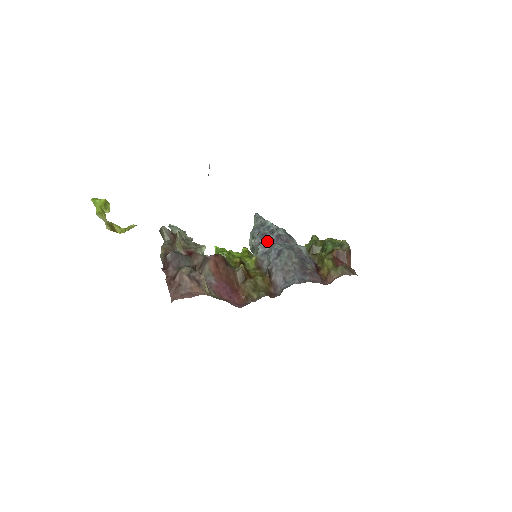
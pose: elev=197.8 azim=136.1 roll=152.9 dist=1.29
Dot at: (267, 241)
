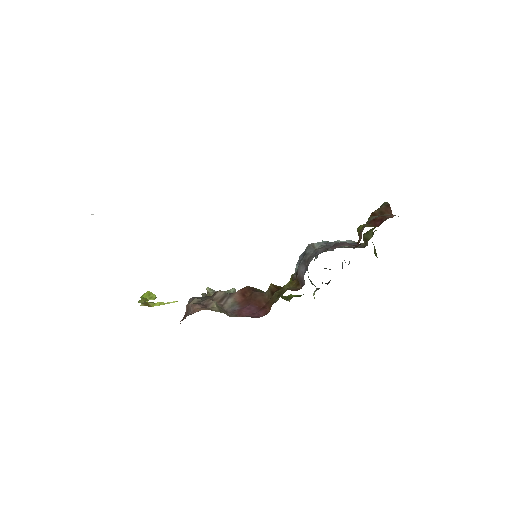
Dot at: occluded
